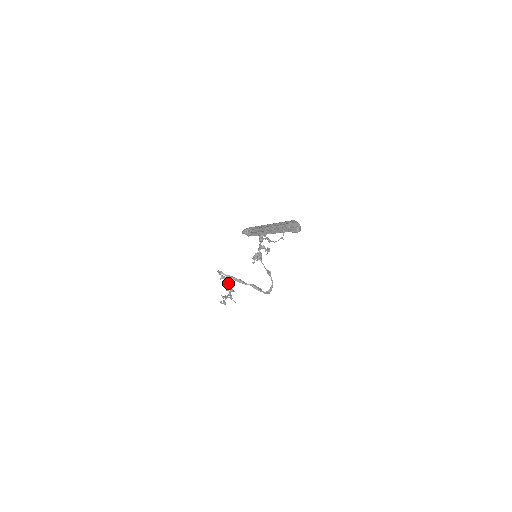
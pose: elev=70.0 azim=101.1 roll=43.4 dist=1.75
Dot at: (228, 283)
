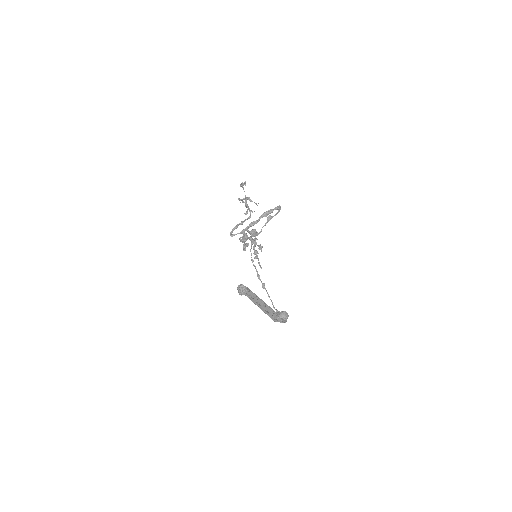
Dot at: occluded
